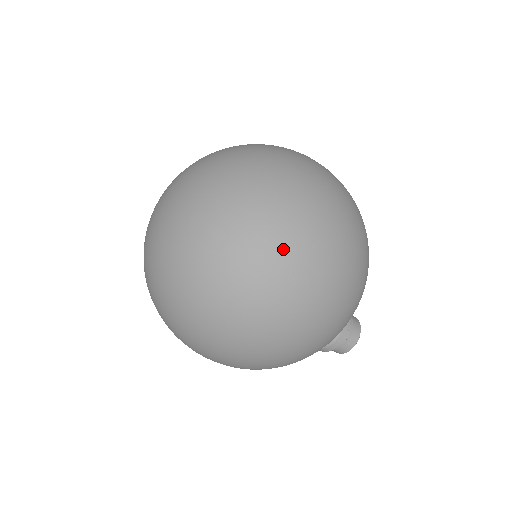
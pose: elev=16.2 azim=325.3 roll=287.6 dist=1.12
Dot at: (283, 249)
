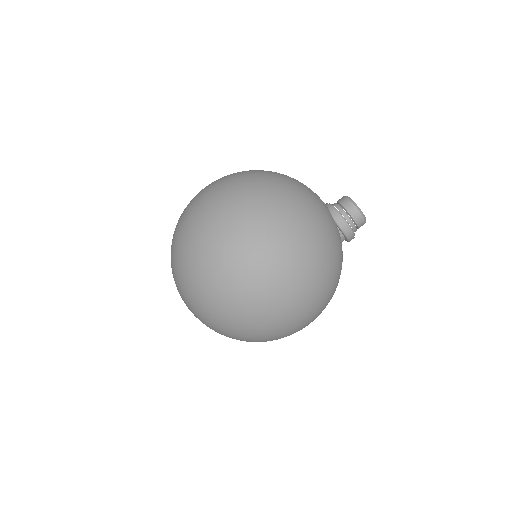
Dot at: (251, 312)
